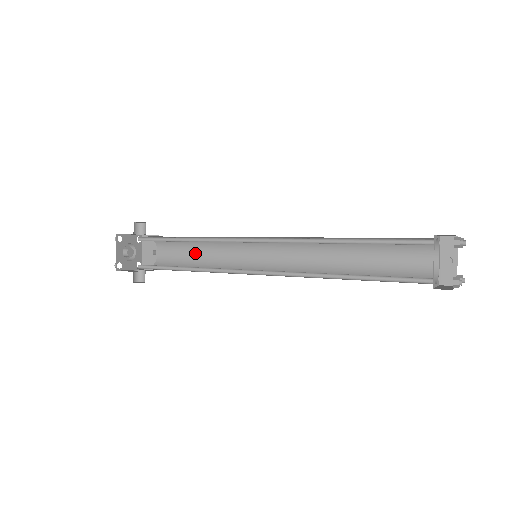
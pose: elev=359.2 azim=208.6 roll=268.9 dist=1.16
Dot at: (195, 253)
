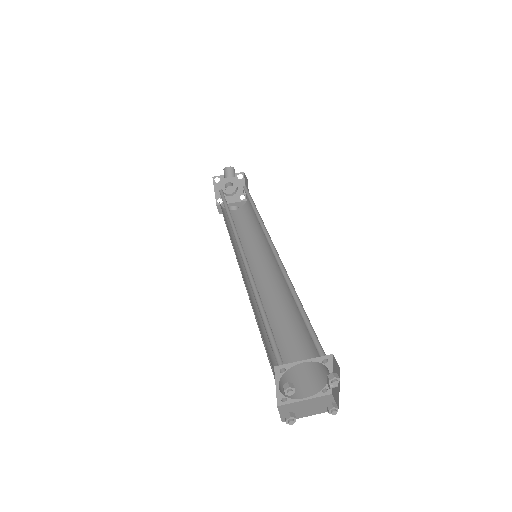
Dot at: occluded
